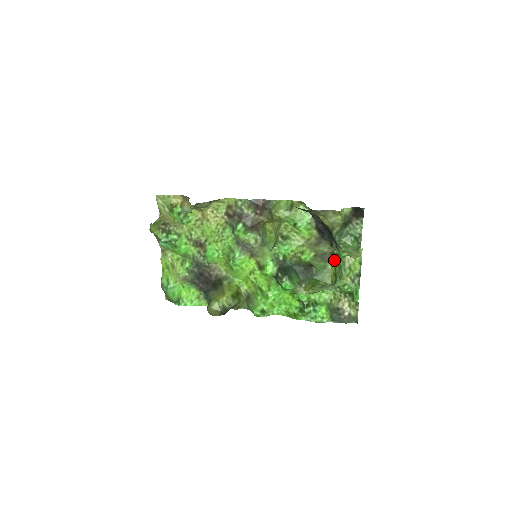
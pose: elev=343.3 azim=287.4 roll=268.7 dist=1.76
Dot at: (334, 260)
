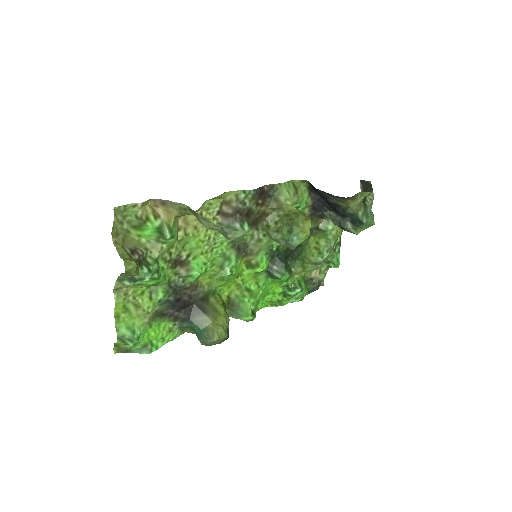
Dot at: (316, 234)
